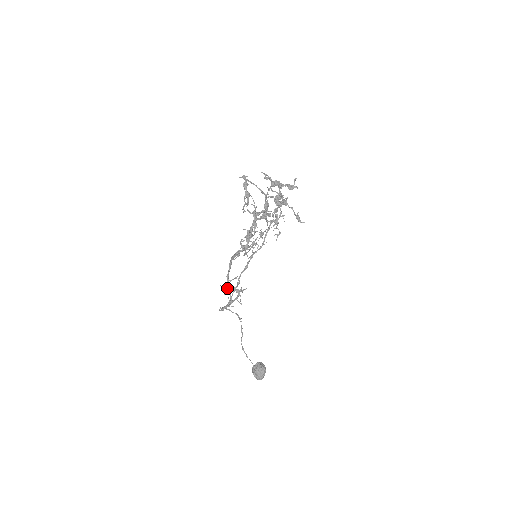
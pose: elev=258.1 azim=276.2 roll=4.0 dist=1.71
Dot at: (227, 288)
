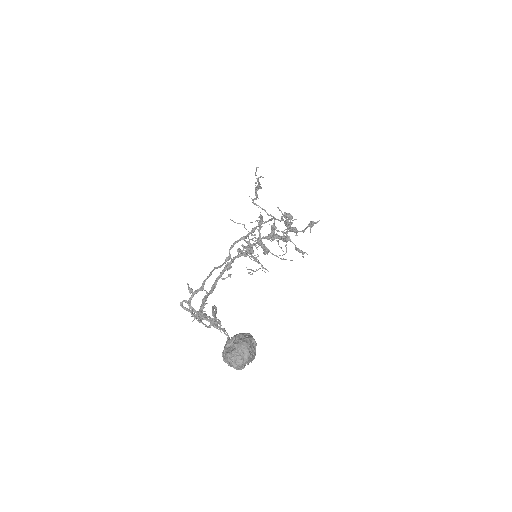
Dot at: occluded
